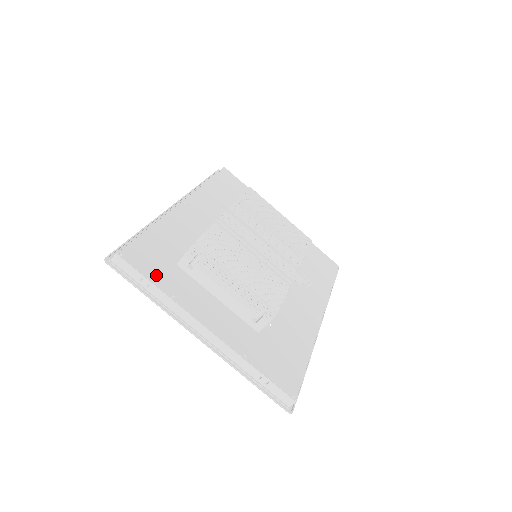
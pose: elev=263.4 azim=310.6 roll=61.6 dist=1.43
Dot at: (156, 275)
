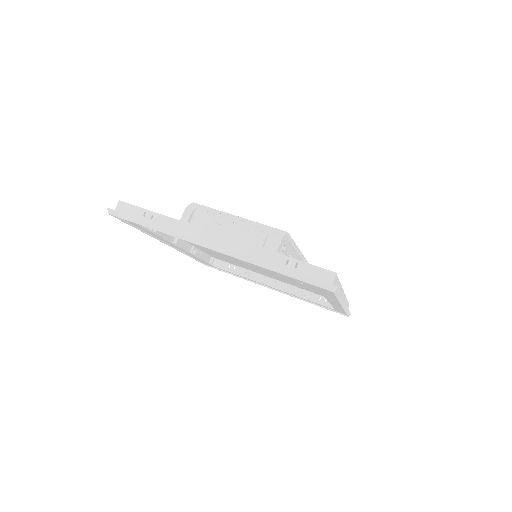
Dot at: occluded
